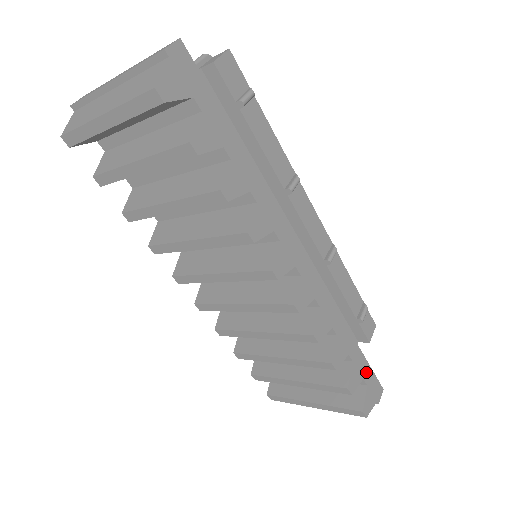
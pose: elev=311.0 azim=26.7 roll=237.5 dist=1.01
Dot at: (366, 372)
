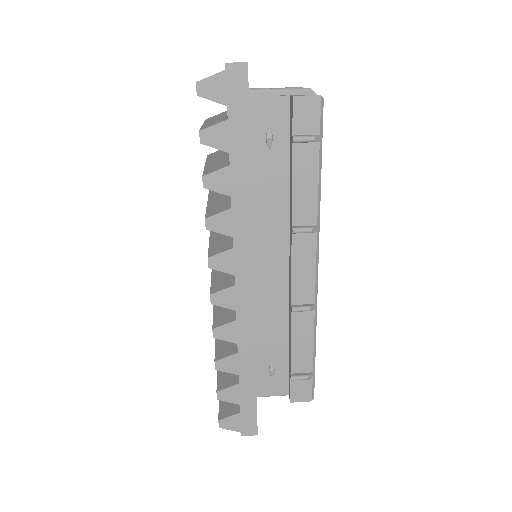
Dot at: (248, 405)
